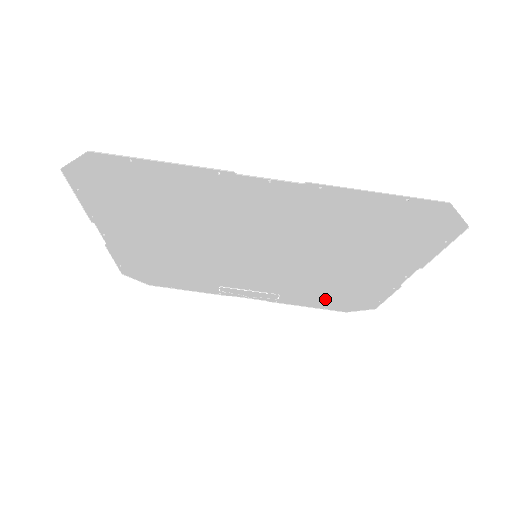
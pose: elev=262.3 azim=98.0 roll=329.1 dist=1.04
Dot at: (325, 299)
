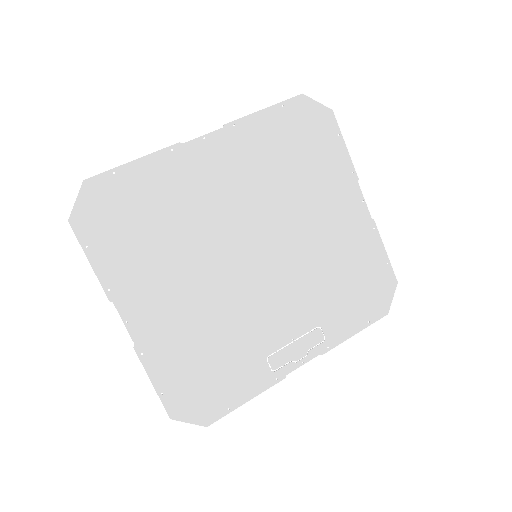
Dot at: (354, 299)
